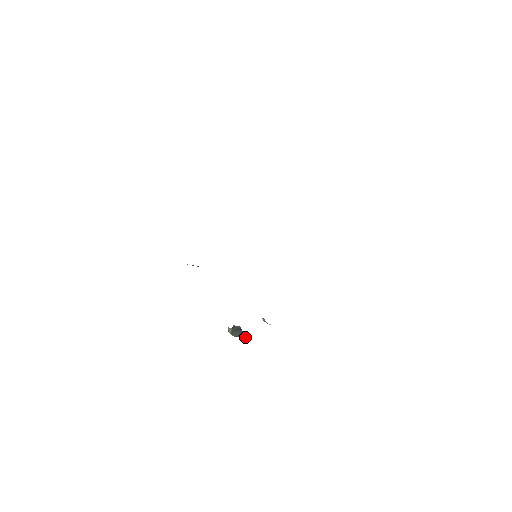
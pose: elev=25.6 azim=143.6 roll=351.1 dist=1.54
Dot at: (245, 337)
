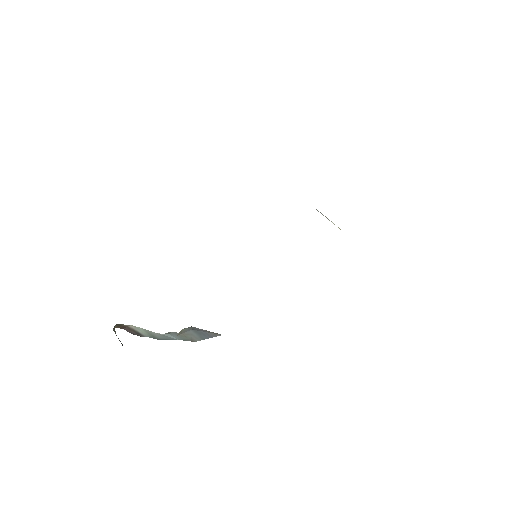
Dot at: occluded
